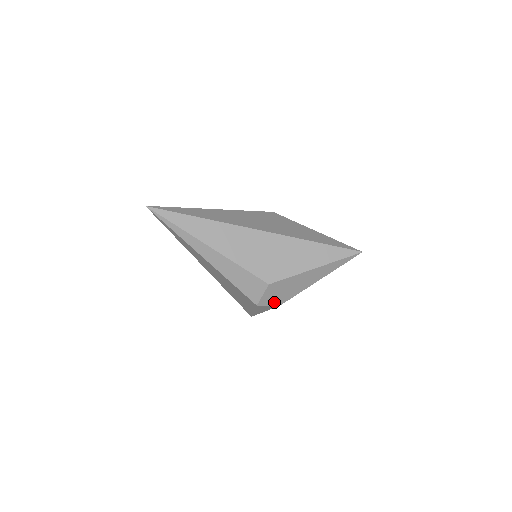
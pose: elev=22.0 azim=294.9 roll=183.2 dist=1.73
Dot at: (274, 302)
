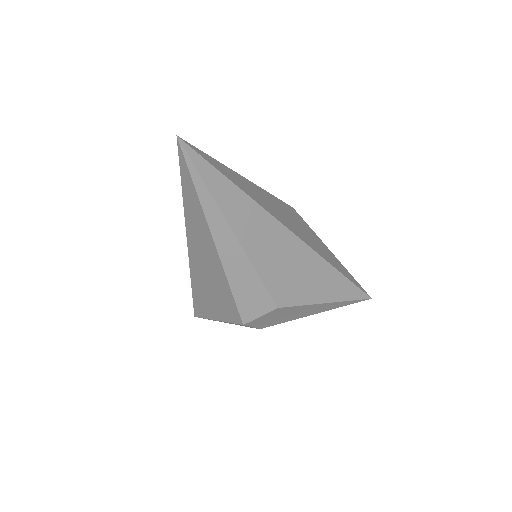
Dot at: (260, 325)
